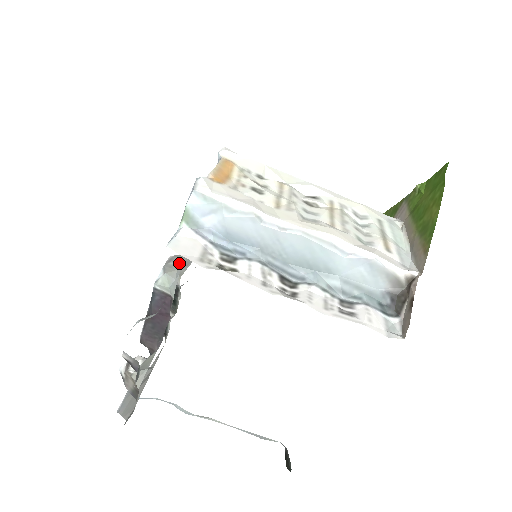
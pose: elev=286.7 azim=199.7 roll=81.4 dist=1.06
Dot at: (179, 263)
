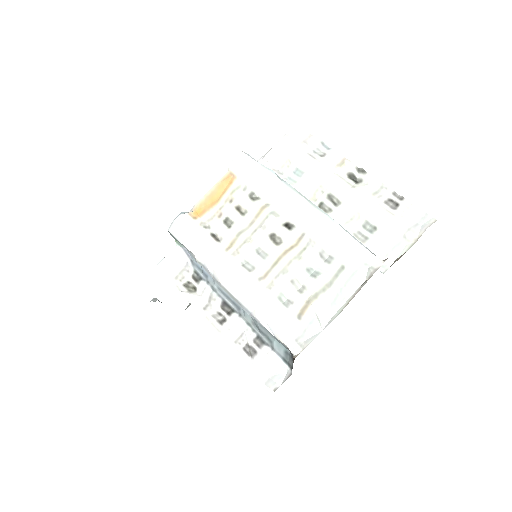
Dot at: occluded
